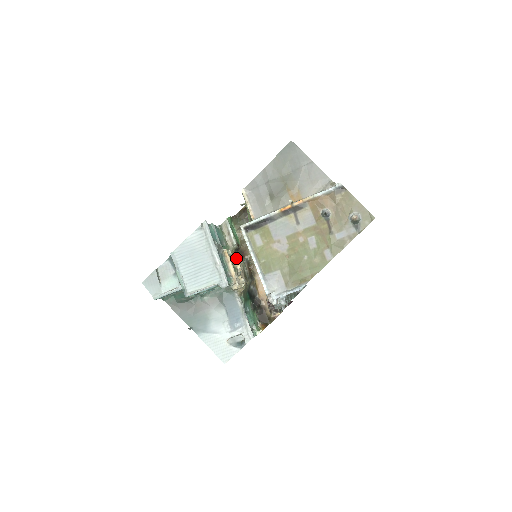
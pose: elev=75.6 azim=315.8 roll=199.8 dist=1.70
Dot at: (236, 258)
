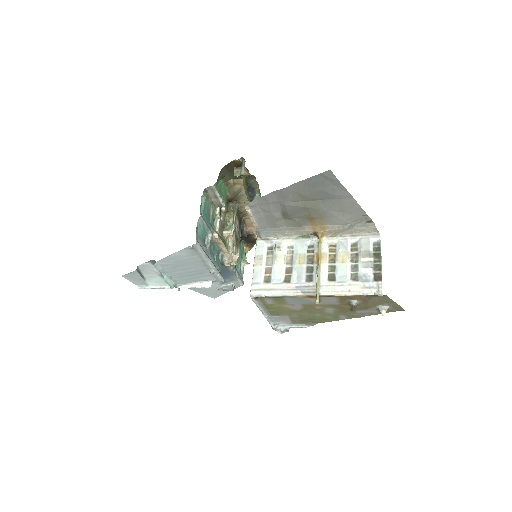
Dot at: (224, 211)
